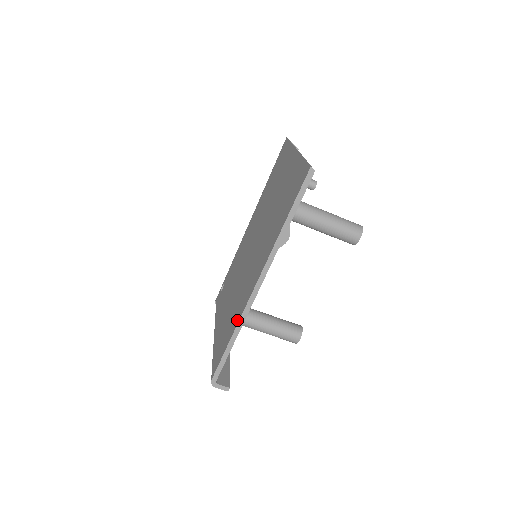
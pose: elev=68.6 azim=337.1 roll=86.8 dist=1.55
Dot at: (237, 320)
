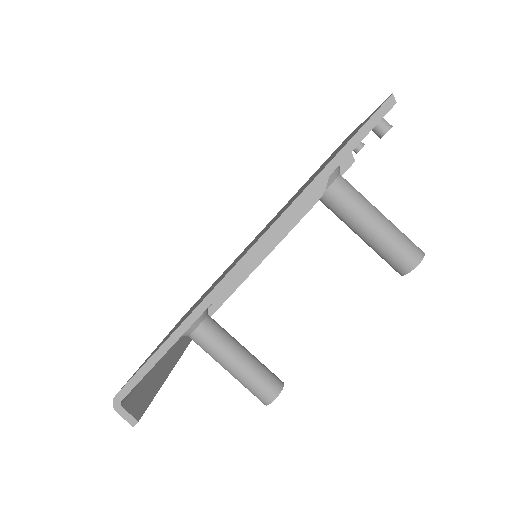
Dot at: occluded
